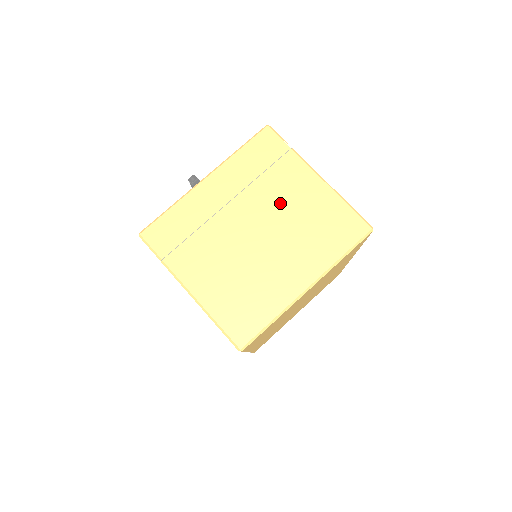
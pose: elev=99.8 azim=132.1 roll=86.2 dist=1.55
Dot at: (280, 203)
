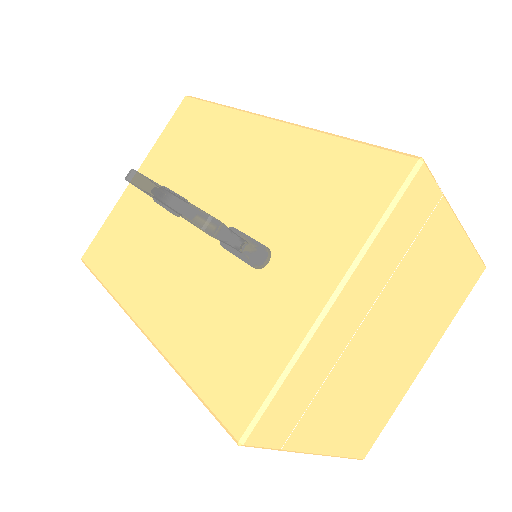
Dot at: (418, 287)
